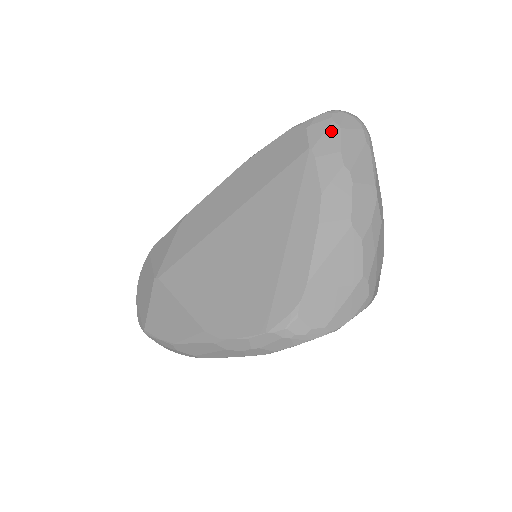
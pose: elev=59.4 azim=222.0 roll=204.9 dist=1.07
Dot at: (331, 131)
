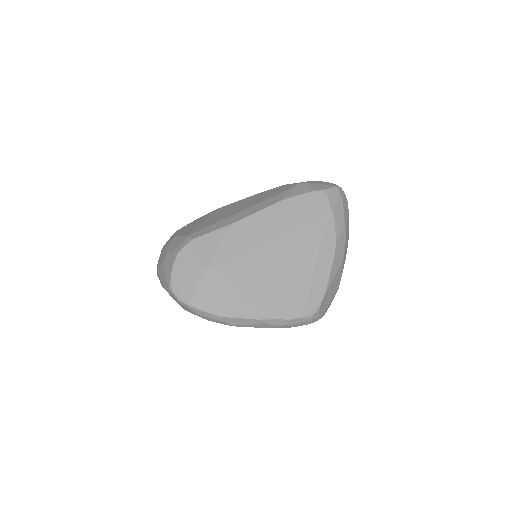
Dot at: (340, 202)
